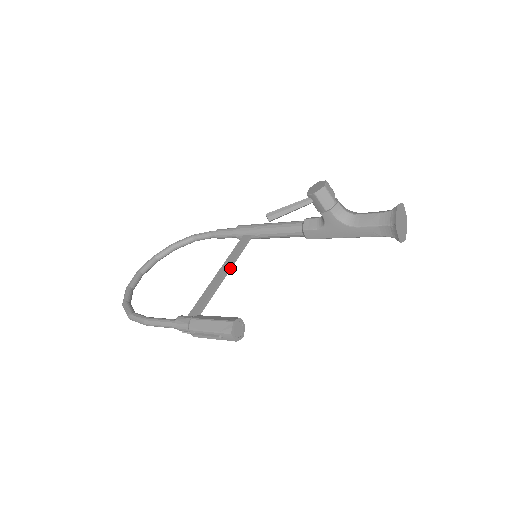
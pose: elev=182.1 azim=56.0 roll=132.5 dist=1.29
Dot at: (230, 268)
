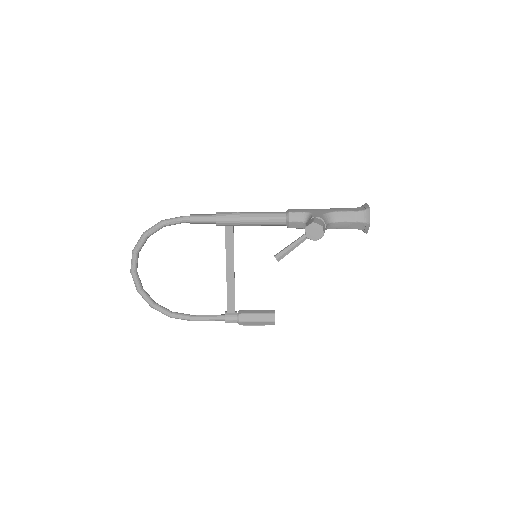
Dot at: occluded
